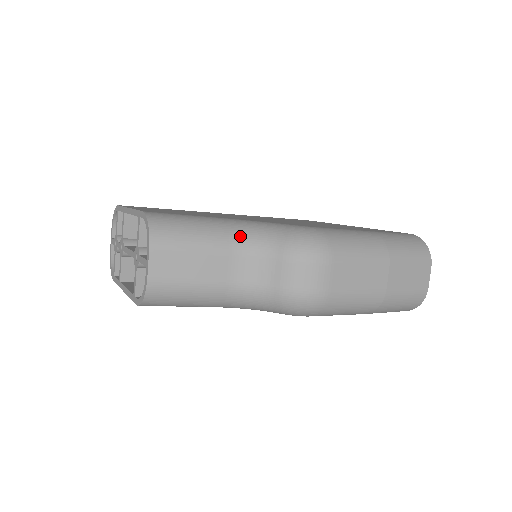
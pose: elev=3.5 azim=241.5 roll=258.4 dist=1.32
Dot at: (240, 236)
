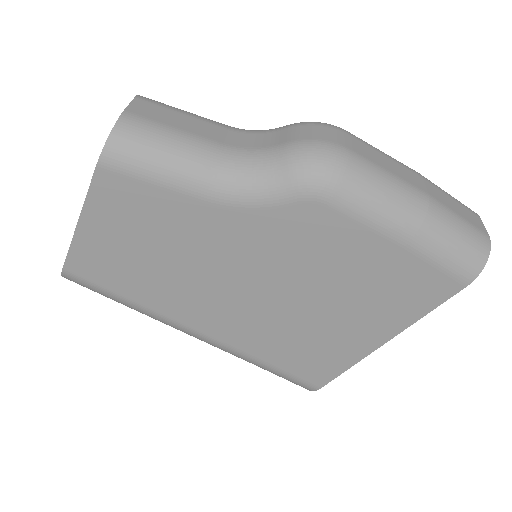
Dot at: occluded
